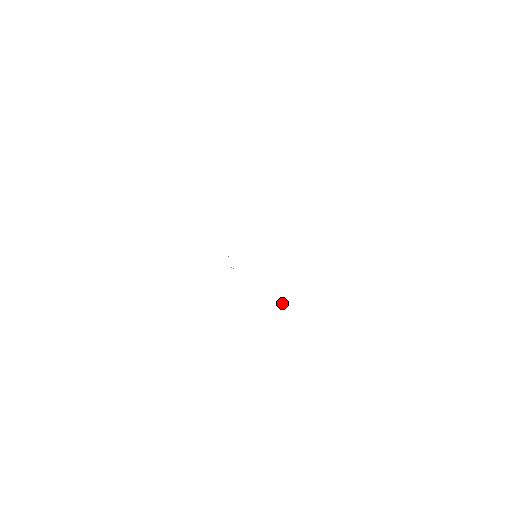
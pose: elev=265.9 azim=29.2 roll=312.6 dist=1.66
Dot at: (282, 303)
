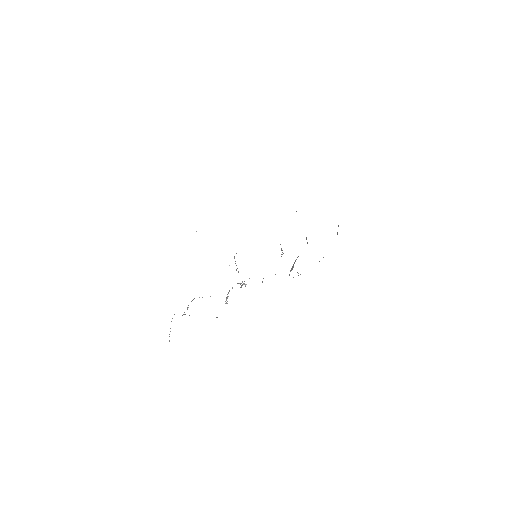
Dot at: occluded
